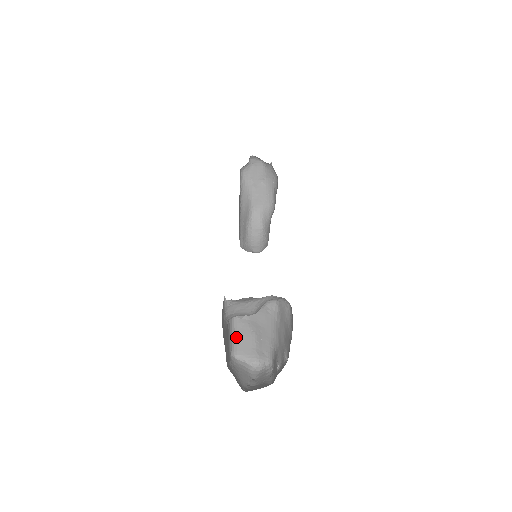
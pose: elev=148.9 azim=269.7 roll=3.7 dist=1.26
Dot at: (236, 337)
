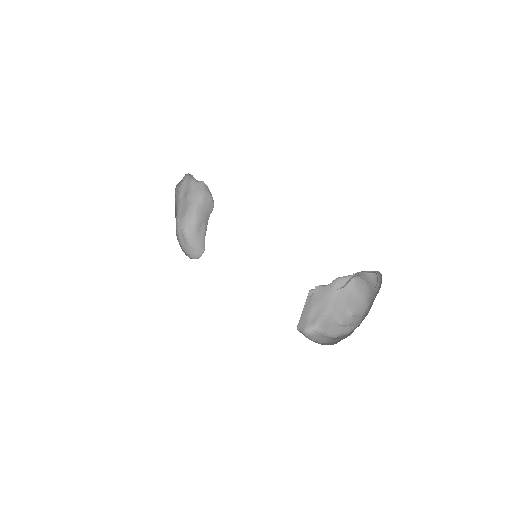
Dot at: (302, 312)
